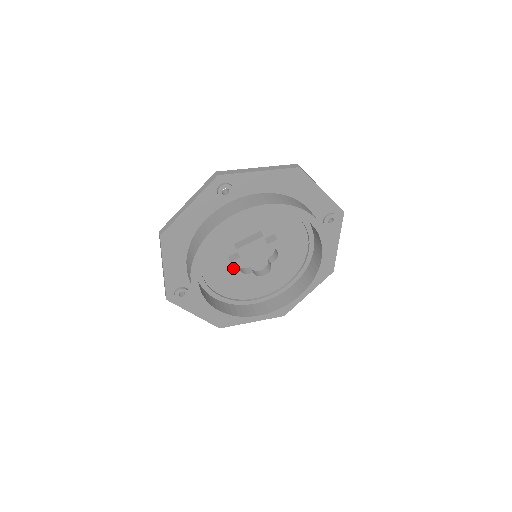
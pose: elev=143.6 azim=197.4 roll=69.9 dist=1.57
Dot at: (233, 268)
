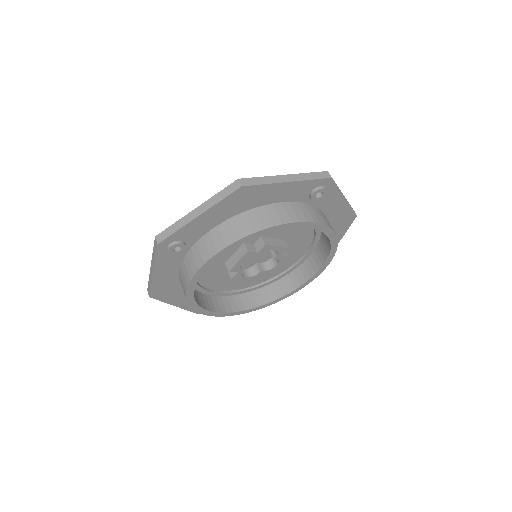
Dot at: occluded
